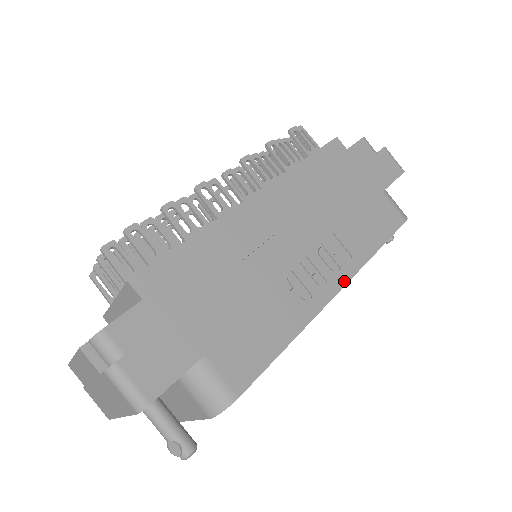
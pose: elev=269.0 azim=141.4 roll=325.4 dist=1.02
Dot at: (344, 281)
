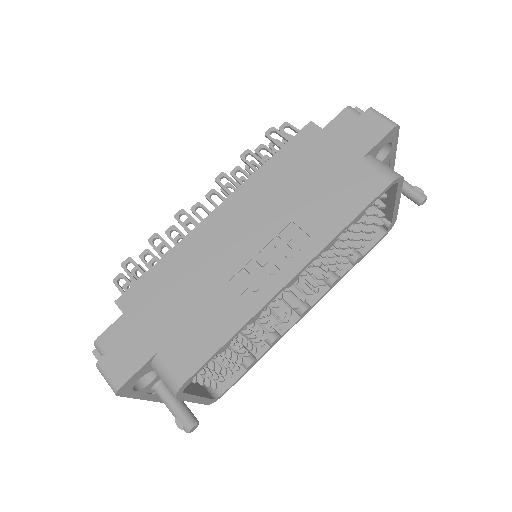
Dot at: (300, 266)
